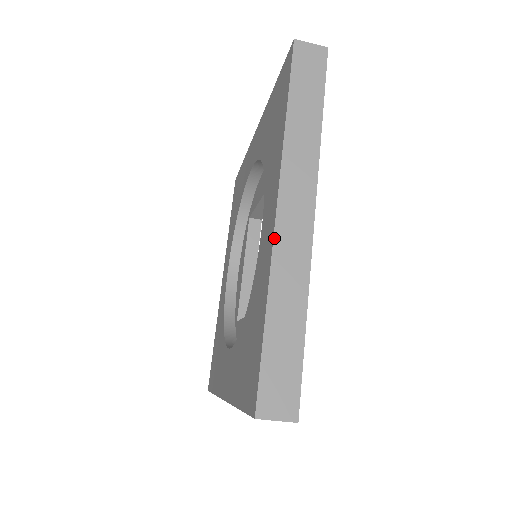
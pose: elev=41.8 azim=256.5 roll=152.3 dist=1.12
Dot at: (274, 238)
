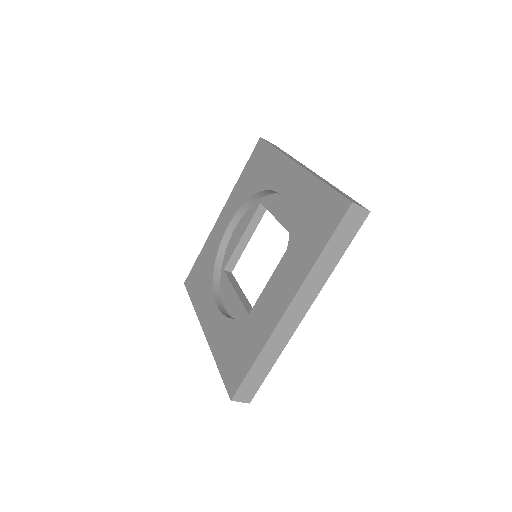
Dot at: (277, 325)
